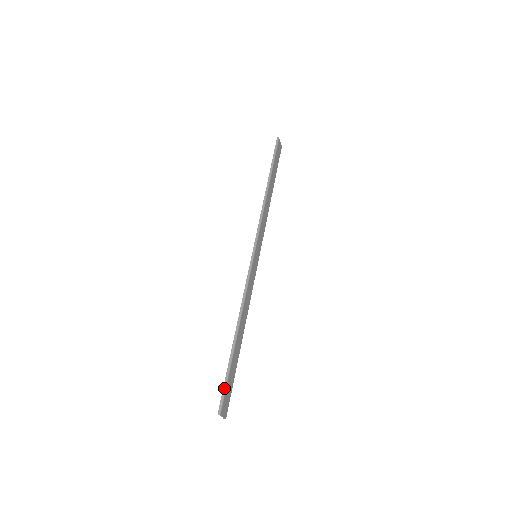
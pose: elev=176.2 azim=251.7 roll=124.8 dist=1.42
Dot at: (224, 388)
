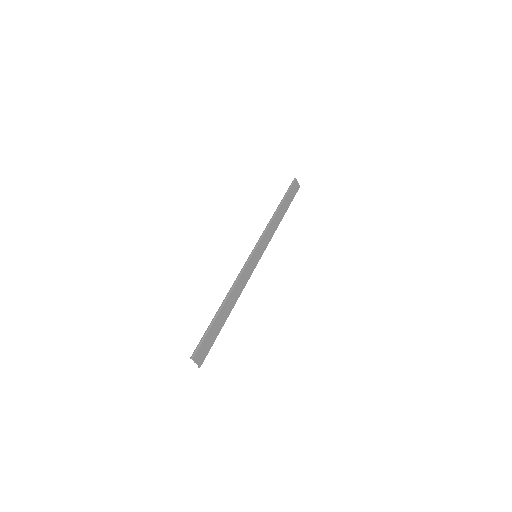
Dot at: (201, 340)
